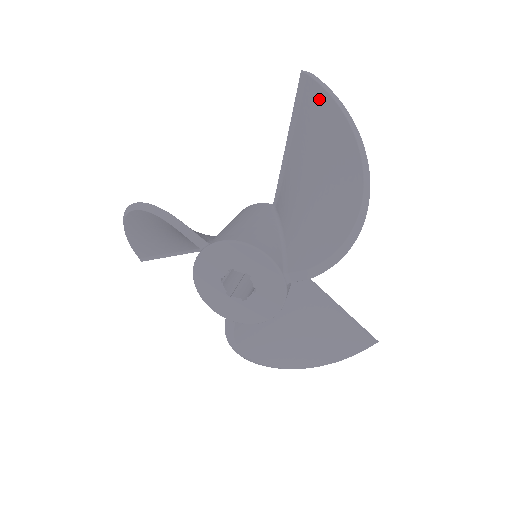
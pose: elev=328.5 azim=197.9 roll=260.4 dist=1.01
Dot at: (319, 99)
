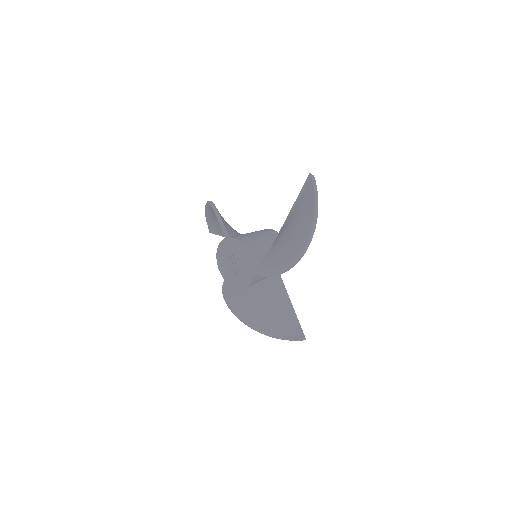
Dot at: (311, 191)
